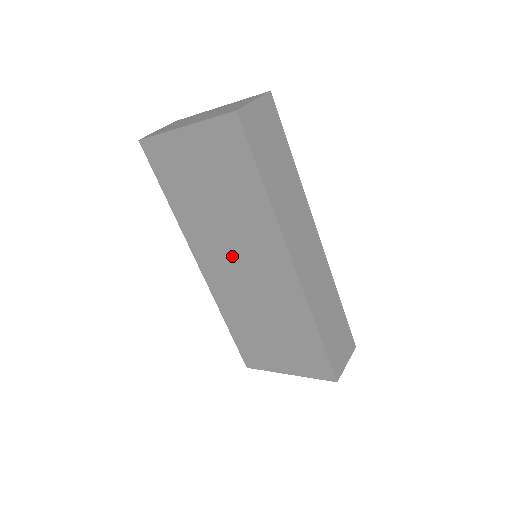
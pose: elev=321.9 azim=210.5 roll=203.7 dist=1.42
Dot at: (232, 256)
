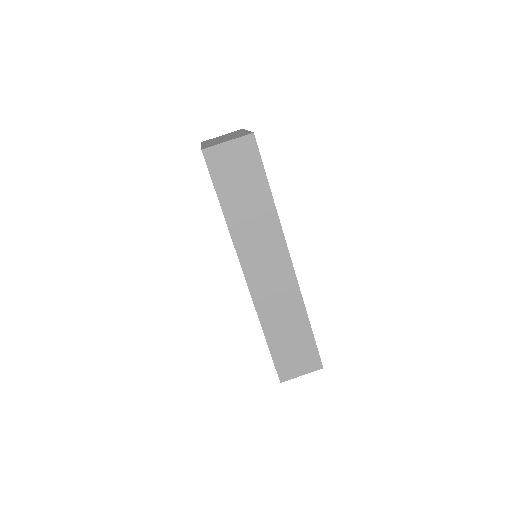
Dot at: occluded
